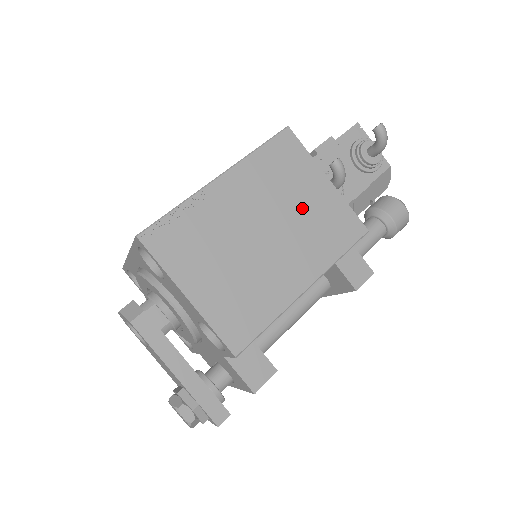
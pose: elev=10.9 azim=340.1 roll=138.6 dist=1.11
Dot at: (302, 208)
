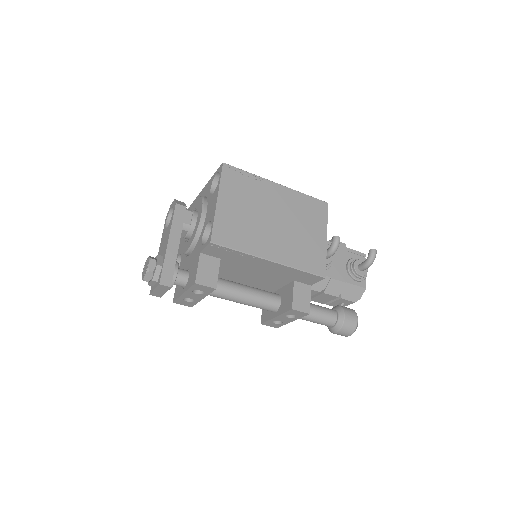
Dot at: (302, 233)
